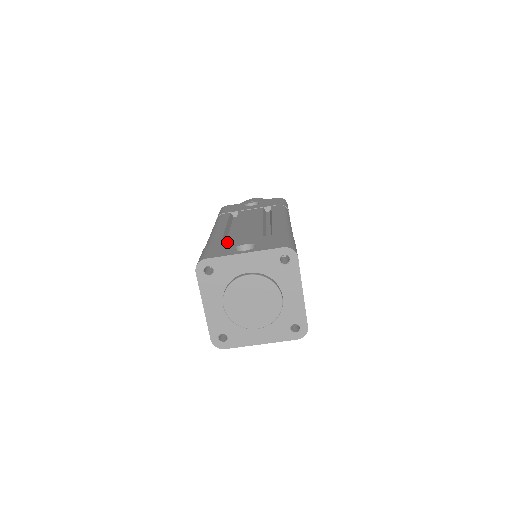
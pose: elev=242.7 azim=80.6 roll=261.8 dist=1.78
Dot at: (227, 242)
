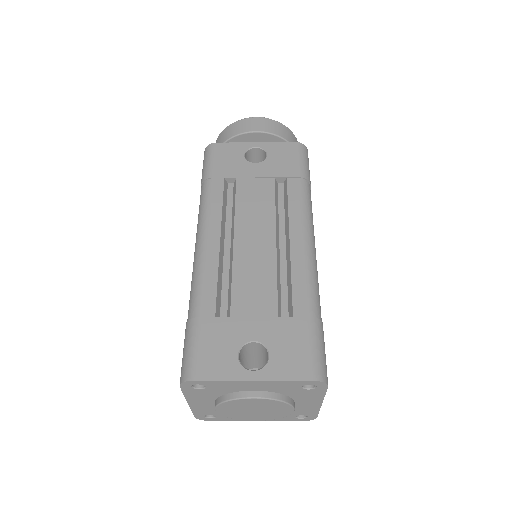
Dot at: (225, 320)
